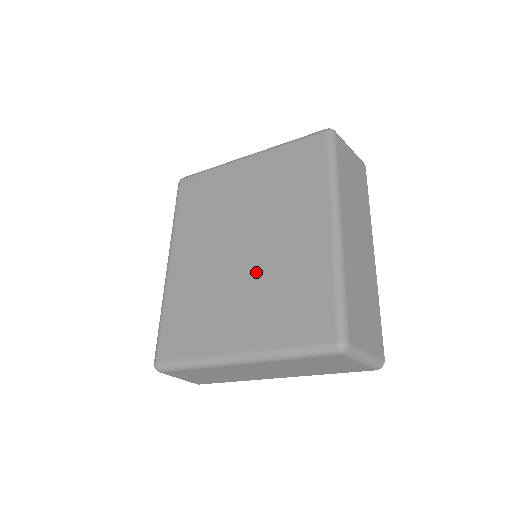
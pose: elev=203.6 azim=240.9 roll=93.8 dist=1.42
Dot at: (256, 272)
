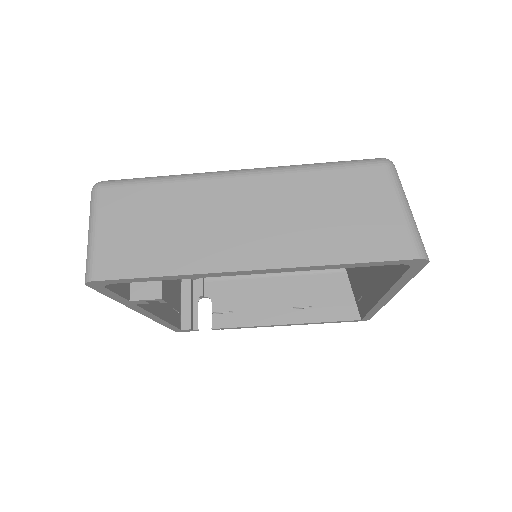
Dot at: occluded
